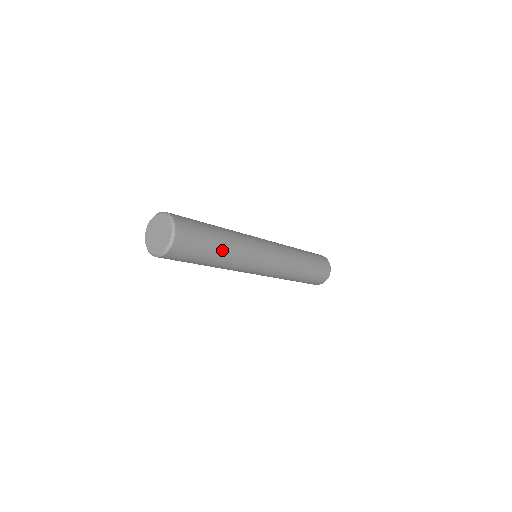
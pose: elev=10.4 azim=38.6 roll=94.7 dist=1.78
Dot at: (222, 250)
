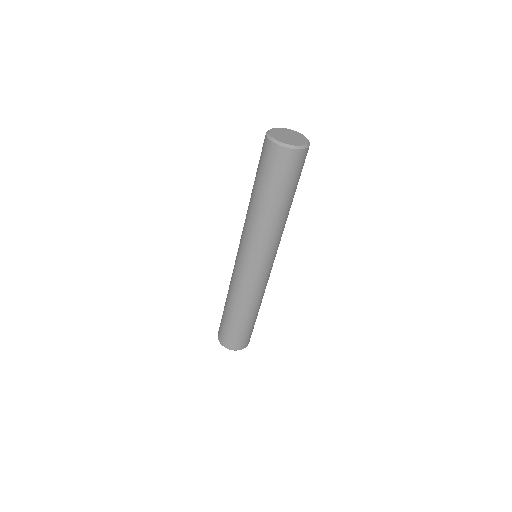
Dot at: occluded
